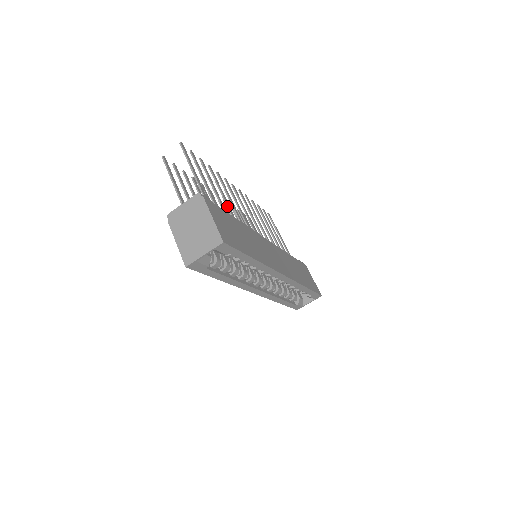
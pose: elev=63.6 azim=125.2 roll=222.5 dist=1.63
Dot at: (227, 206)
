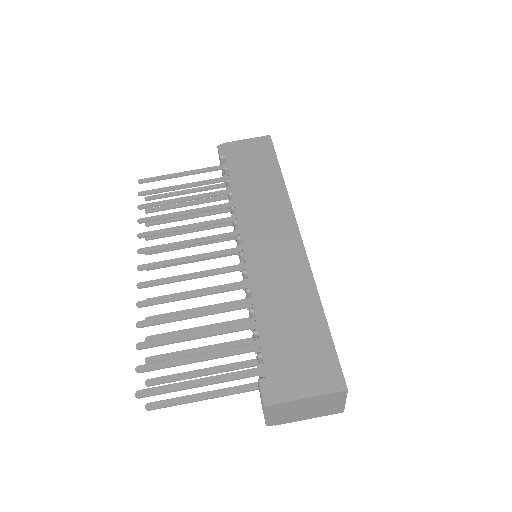
Dot at: occluded
